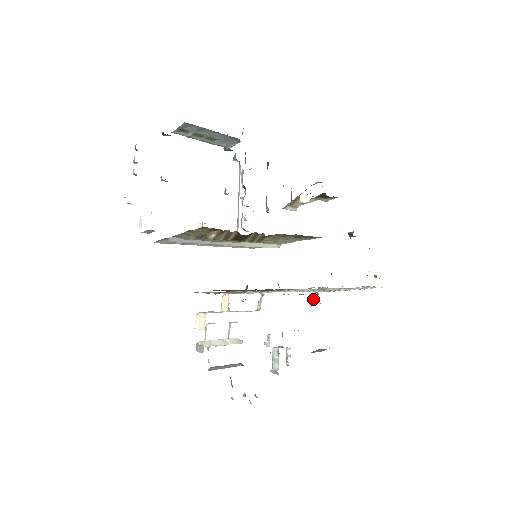
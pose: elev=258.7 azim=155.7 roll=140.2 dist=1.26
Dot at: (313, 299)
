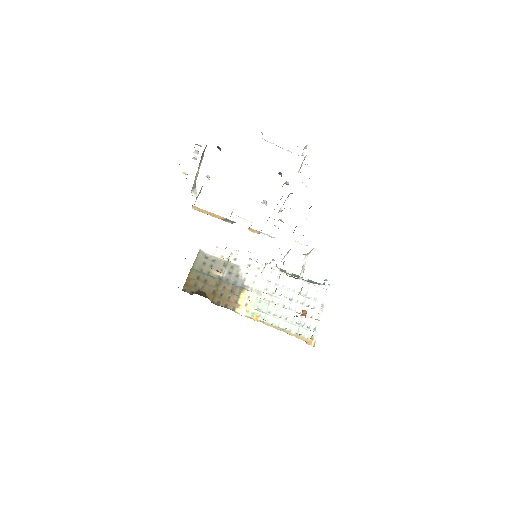
Dot at: (325, 280)
